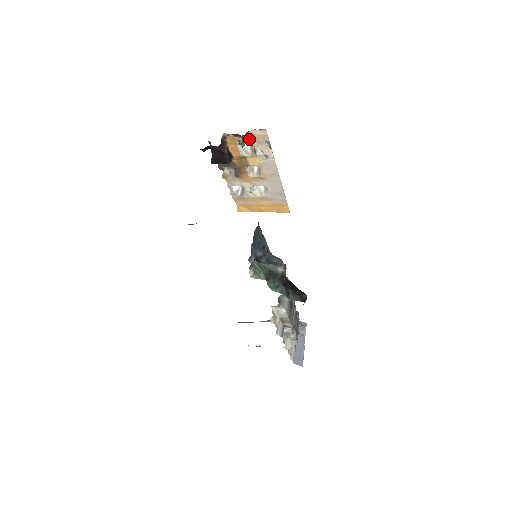
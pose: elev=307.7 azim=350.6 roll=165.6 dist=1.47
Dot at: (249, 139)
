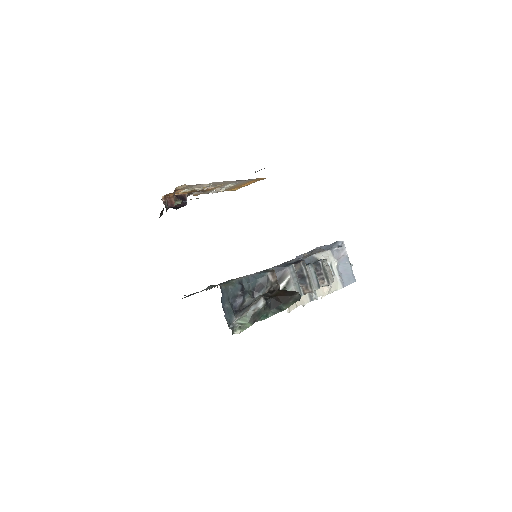
Dot at: (181, 190)
